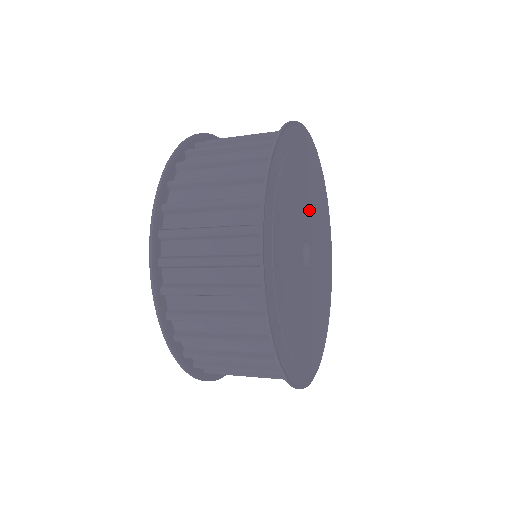
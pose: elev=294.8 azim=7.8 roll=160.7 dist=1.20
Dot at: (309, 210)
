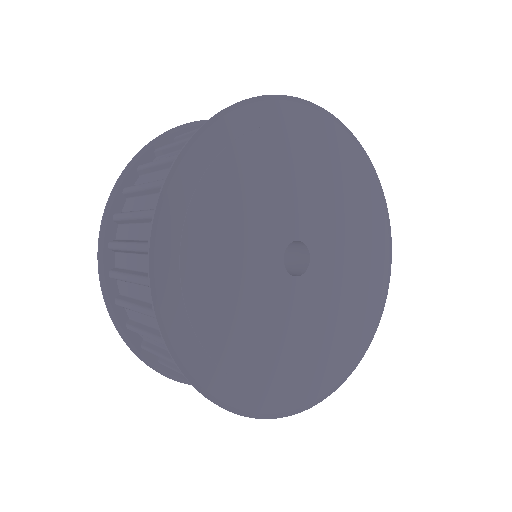
Dot at: (266, 214)
